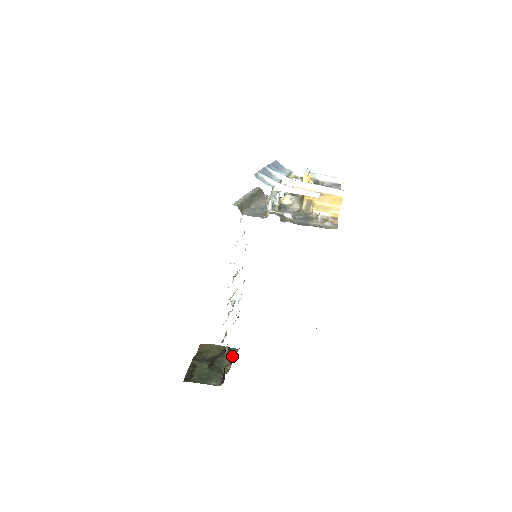
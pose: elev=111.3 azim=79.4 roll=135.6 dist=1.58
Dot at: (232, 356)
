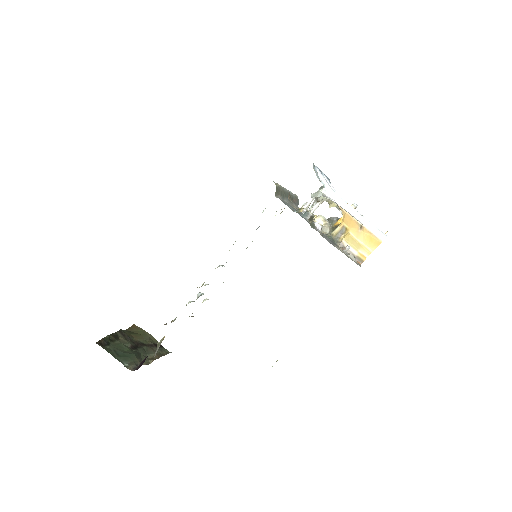
Dot at: (160, 354)
